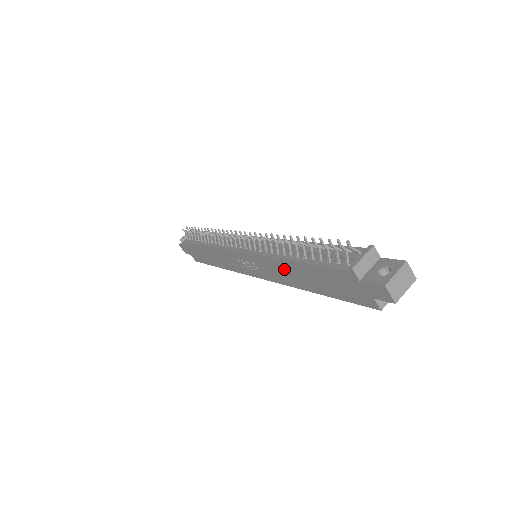
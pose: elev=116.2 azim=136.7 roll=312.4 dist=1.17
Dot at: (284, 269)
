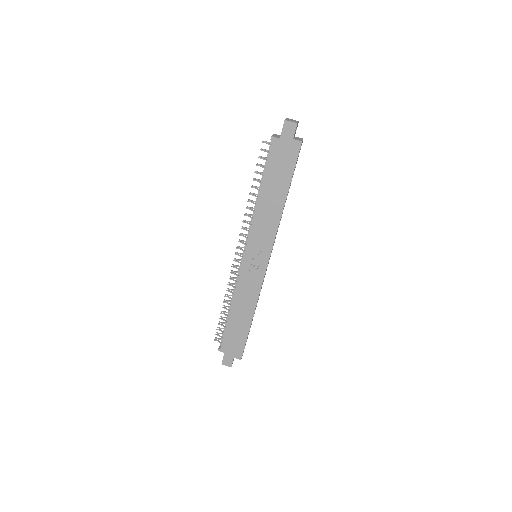
Dot at: (264, 212)
